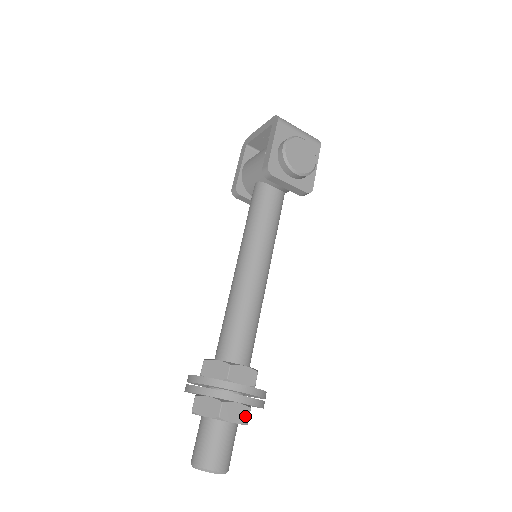
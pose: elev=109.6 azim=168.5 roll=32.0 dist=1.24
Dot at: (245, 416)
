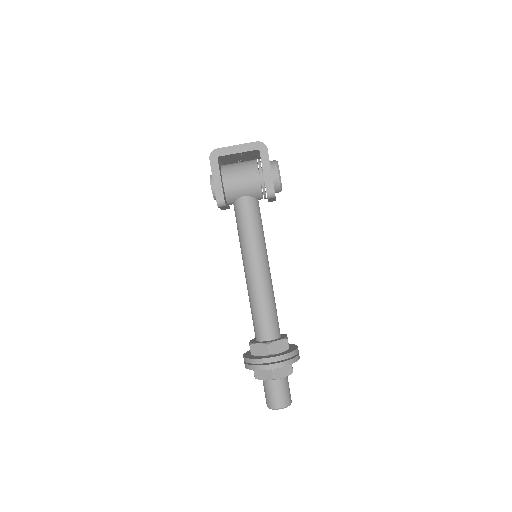
Dot at: occluded
